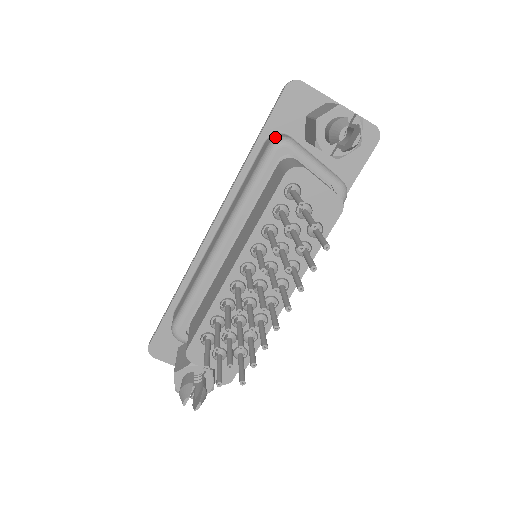
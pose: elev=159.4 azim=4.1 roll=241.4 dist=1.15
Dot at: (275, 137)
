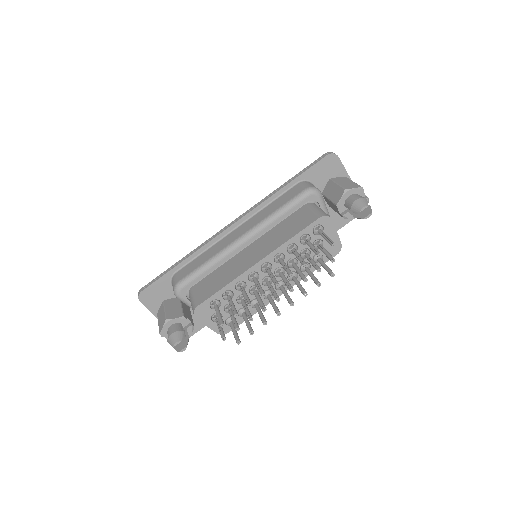
Dot at: (310, 185)
